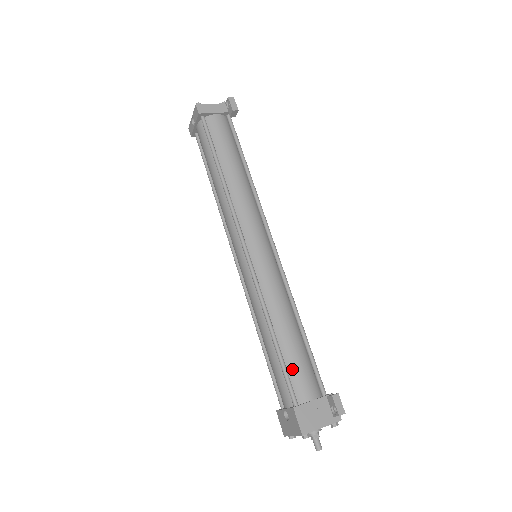
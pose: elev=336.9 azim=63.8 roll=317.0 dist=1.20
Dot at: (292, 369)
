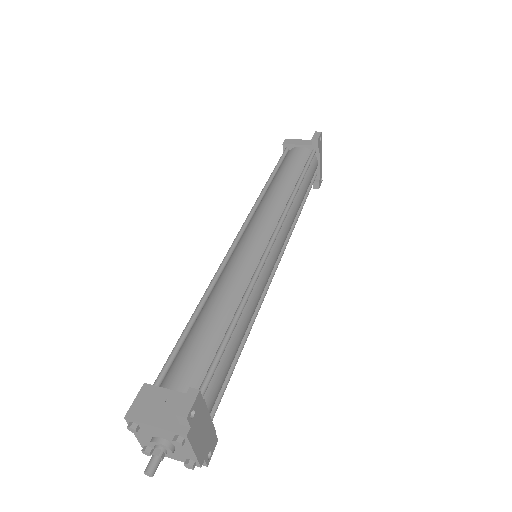
Dot at: (184, 351)
